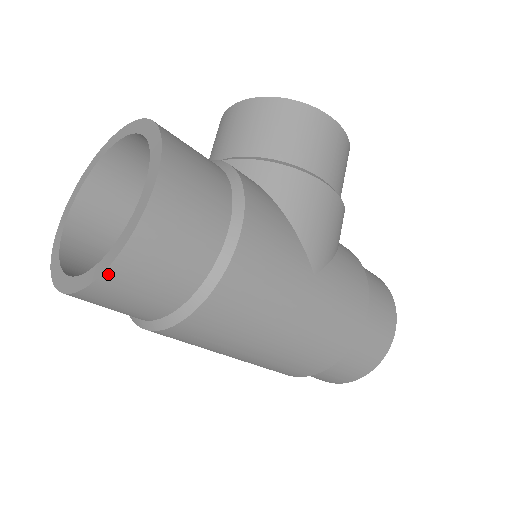
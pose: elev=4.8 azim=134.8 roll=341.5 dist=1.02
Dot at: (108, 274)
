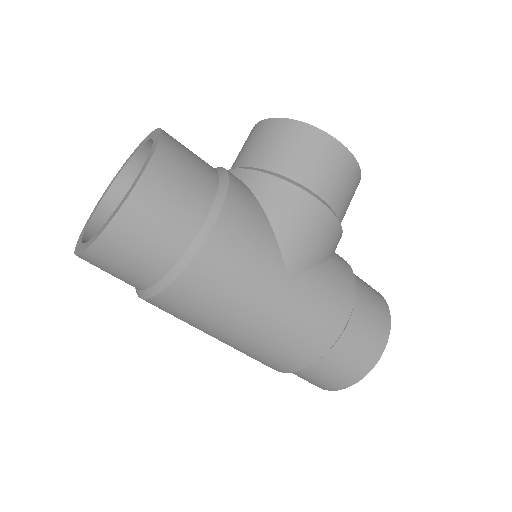
Dot at: (98, 243)
